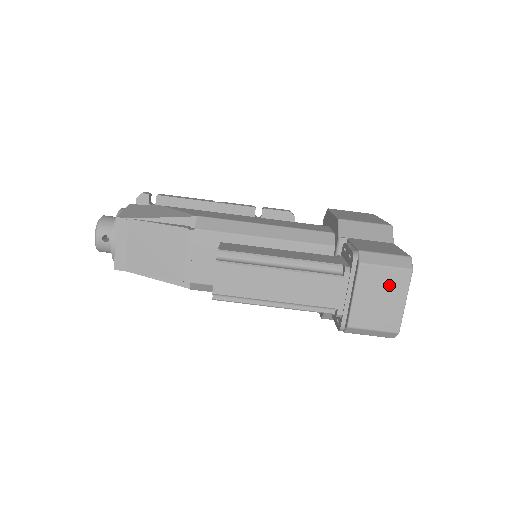
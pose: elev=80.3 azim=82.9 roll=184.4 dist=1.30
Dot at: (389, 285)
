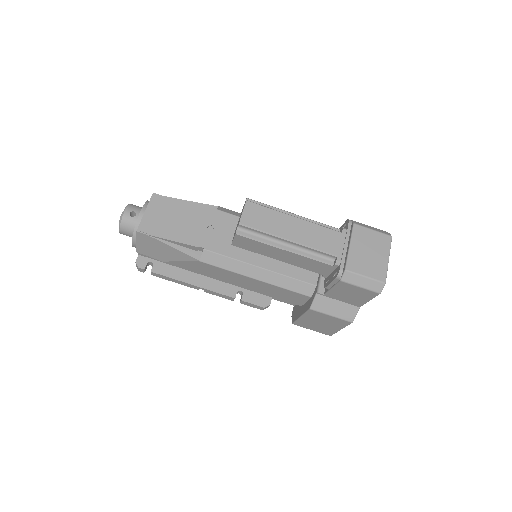
Dot at: (376, 243)
